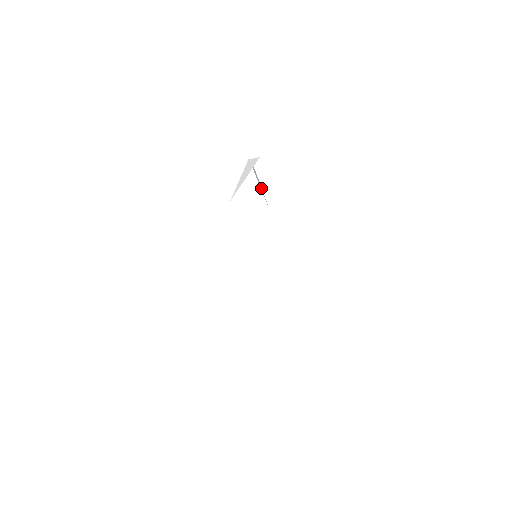
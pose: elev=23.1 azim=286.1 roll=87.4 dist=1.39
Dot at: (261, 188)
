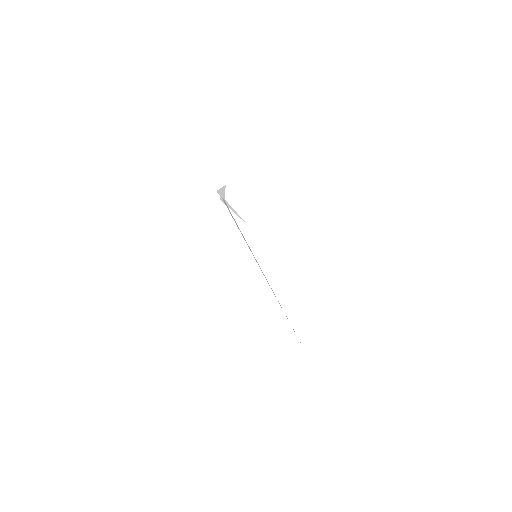
Dot at: (235, 212)
